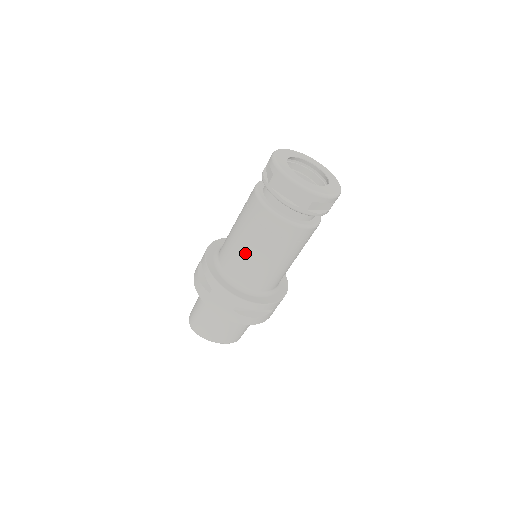
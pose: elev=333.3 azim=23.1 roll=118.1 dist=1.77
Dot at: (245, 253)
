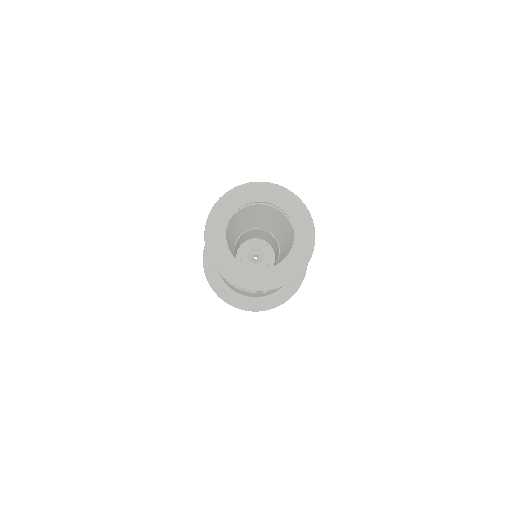
Dot at: occluded
